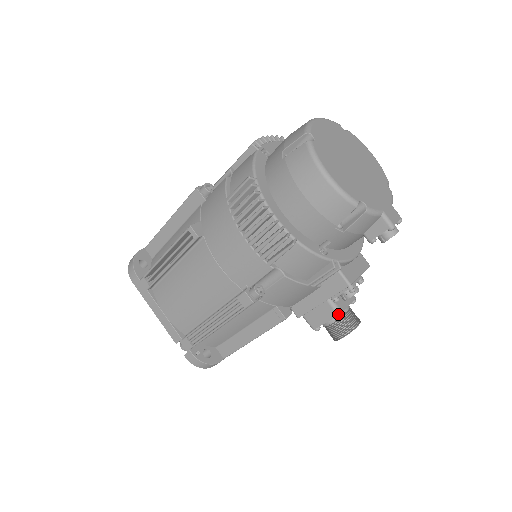
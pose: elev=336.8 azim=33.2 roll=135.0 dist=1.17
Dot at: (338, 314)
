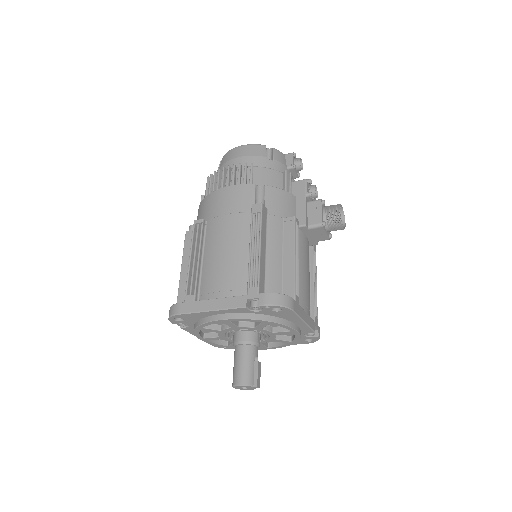
Dot at: (320, 200)
